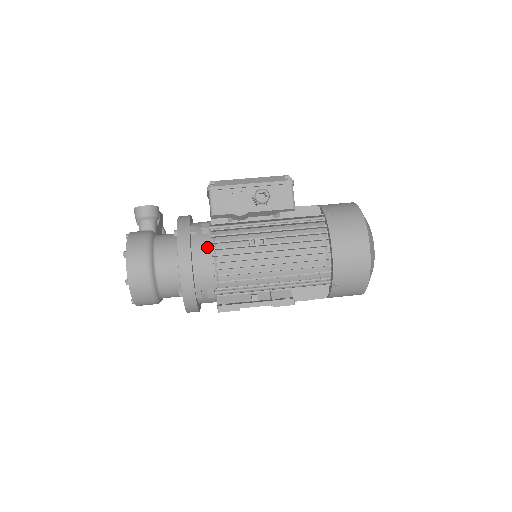
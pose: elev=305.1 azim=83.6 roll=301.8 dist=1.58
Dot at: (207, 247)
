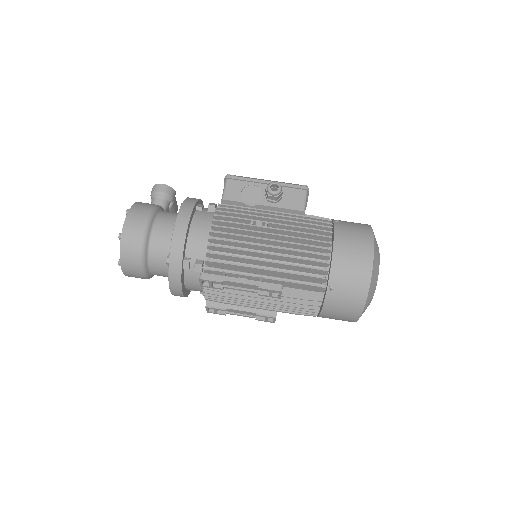
Dot at: (208, 220)
